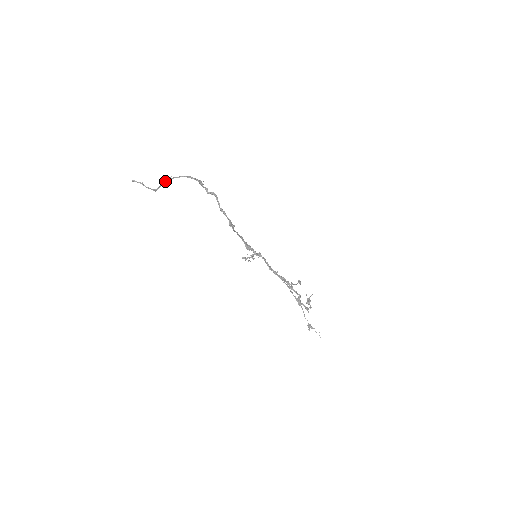
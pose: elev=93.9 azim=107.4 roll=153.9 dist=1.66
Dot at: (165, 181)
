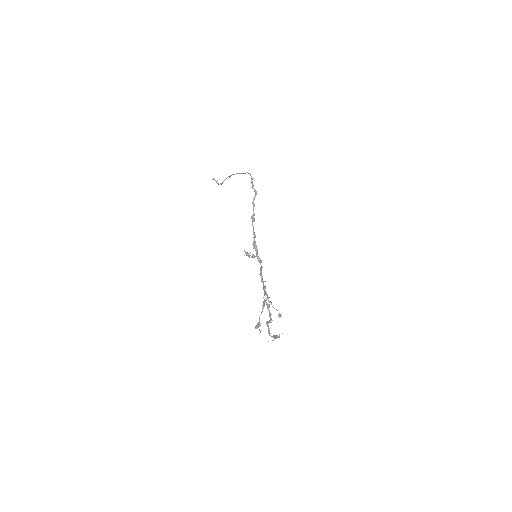
Dot at: (231, 175)
